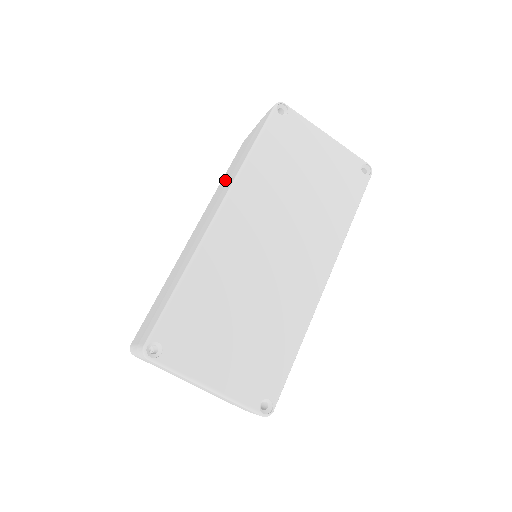
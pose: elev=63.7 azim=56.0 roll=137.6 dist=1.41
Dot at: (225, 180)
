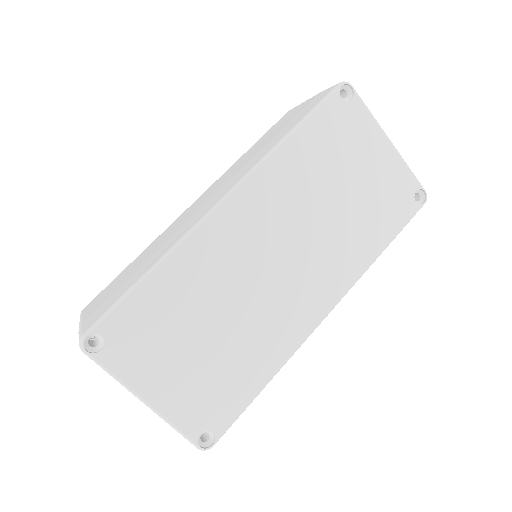
Dot at: (250, 154)
